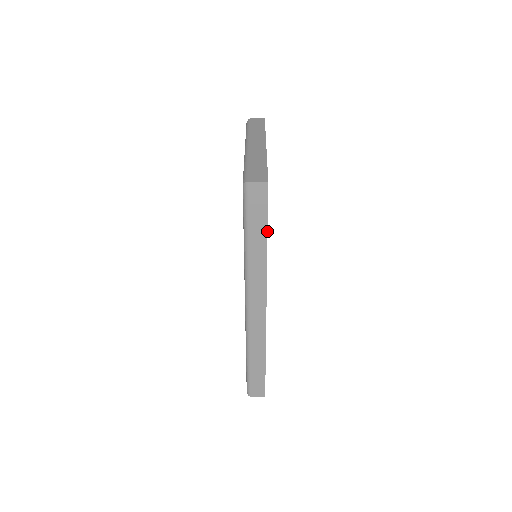
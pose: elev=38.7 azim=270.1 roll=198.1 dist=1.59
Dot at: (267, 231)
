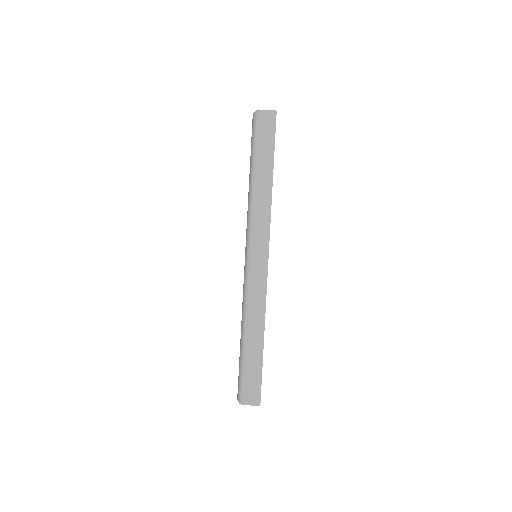
Dot at: (273, 163)
